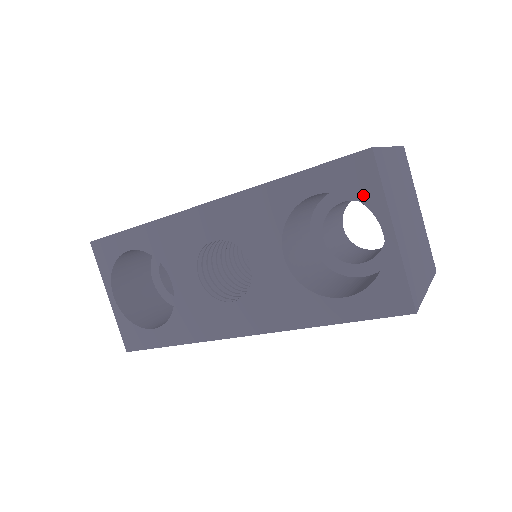
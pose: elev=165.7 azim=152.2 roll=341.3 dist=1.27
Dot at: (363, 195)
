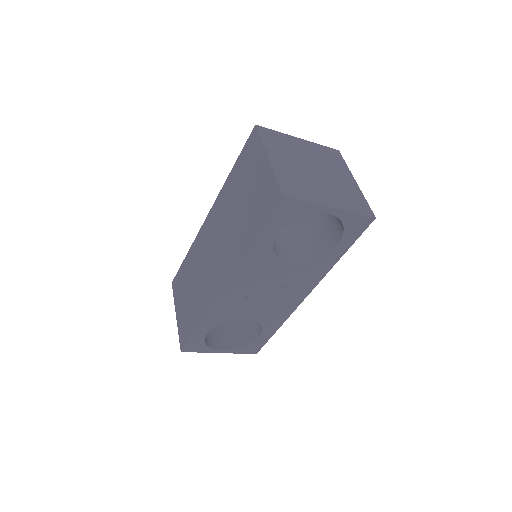
Dot at: (301, 213)
